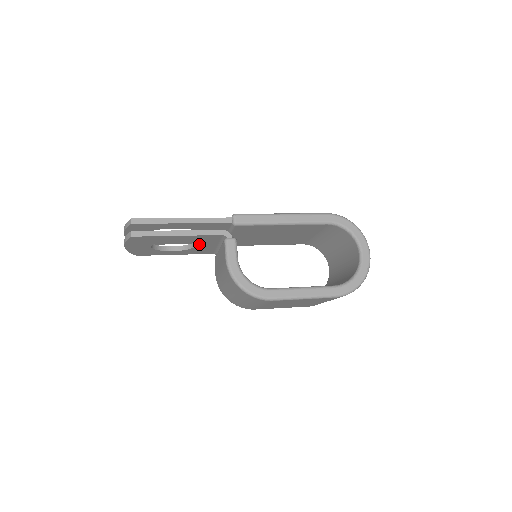
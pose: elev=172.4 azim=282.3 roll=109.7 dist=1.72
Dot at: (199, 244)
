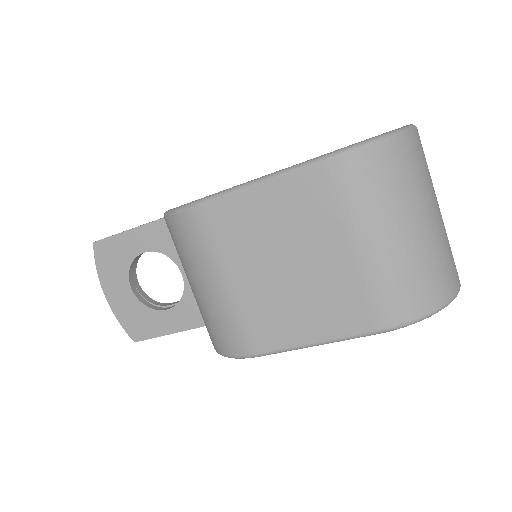
Dot at: occluded
